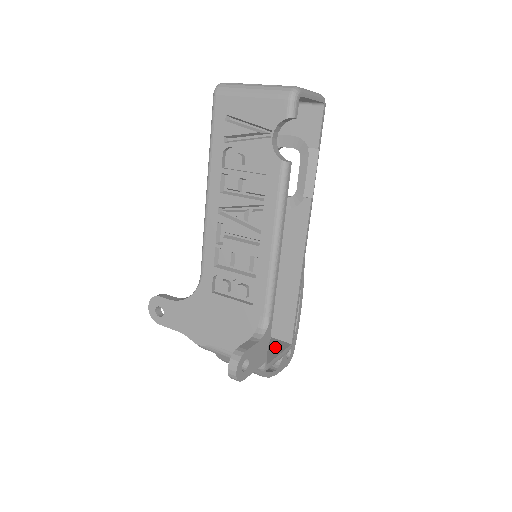
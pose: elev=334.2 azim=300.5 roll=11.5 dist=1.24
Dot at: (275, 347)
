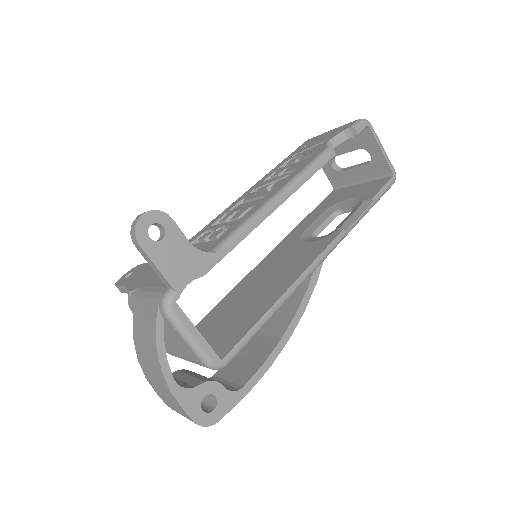
Dot at: occluded
